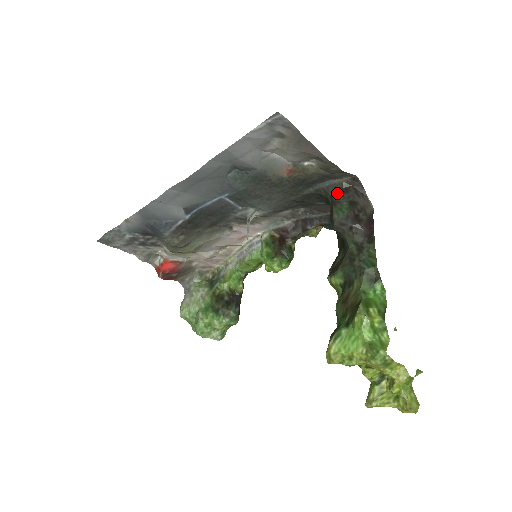
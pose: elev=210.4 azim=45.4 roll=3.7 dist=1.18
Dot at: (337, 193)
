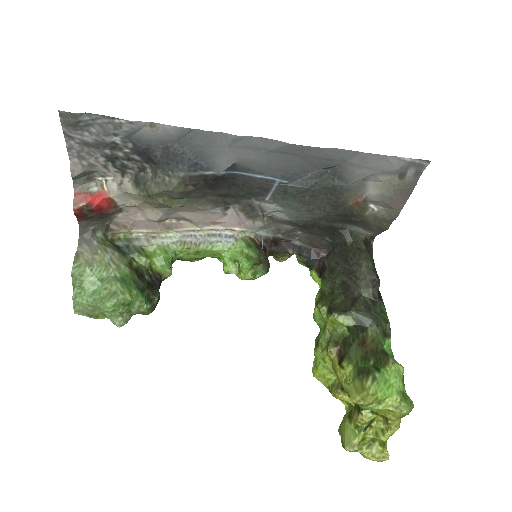
Dot at: (359, 241)
